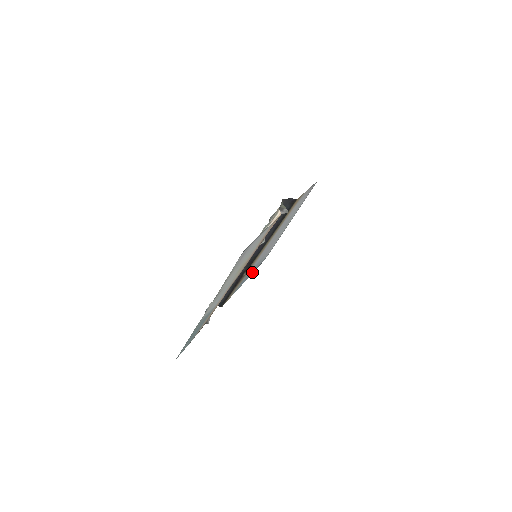
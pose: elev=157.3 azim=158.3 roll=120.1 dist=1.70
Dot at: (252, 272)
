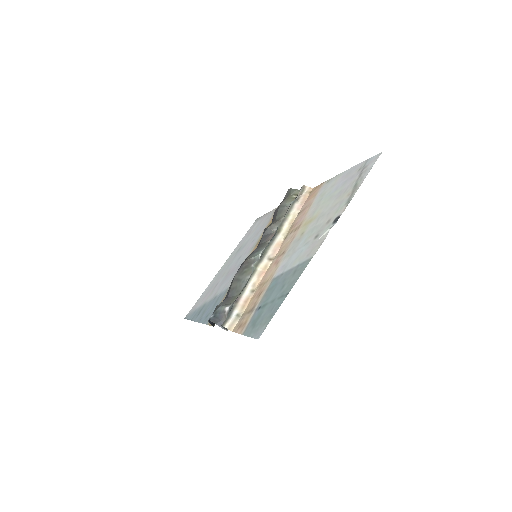
Dot at: (197, 315)
